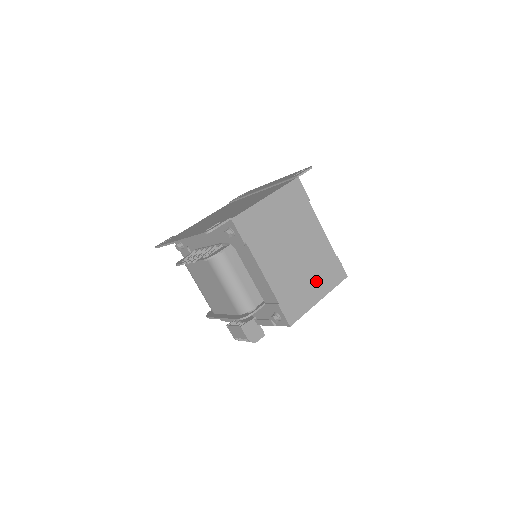
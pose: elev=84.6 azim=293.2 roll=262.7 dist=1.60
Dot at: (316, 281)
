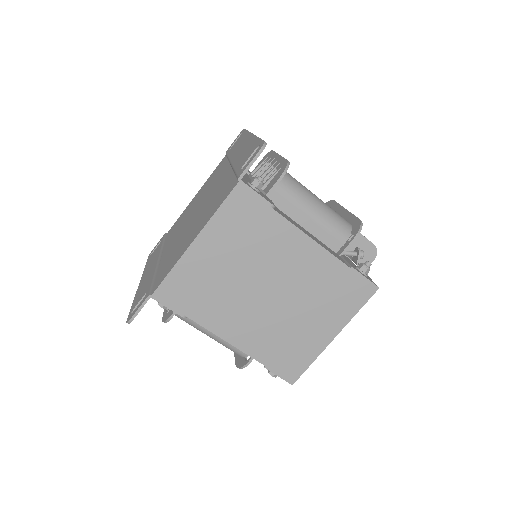
Dot at: (320, 317)
